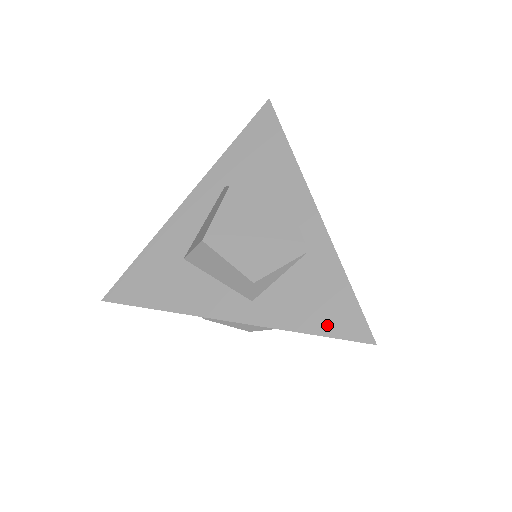
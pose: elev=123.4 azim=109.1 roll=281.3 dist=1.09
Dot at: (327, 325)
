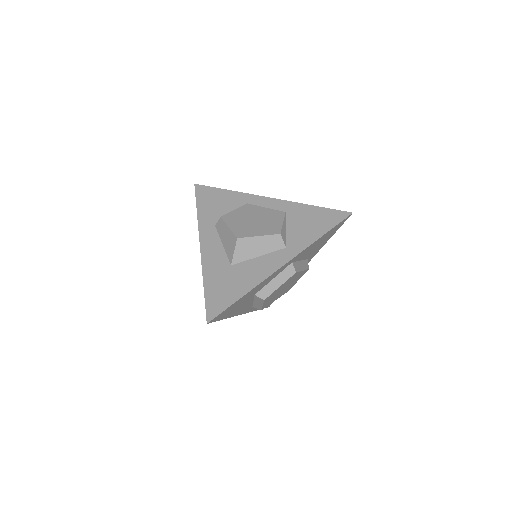
Dot at: (327, 225)
